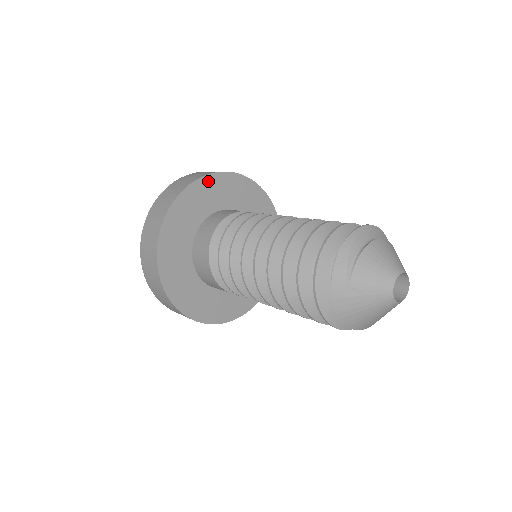
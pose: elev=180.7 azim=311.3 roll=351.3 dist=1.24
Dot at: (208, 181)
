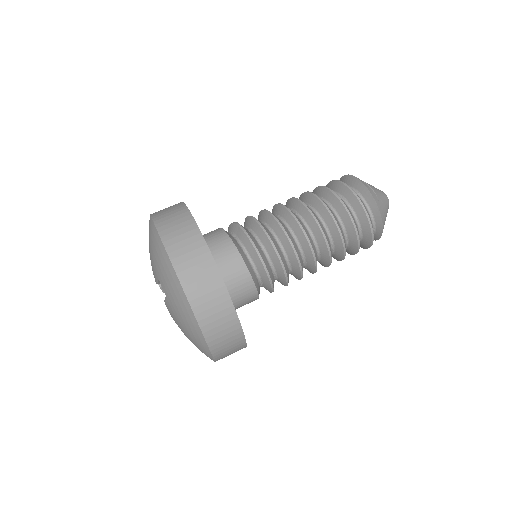
Dot at: occluded
